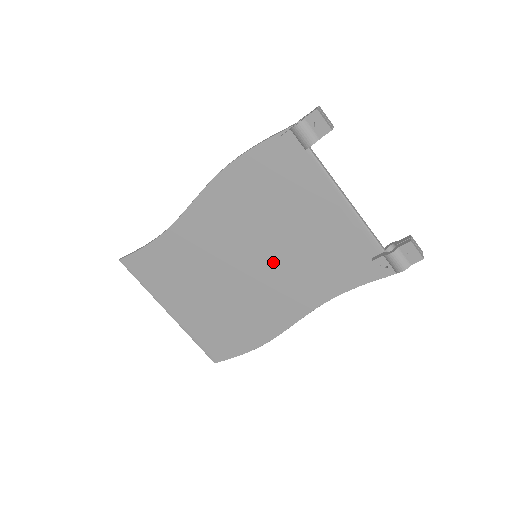
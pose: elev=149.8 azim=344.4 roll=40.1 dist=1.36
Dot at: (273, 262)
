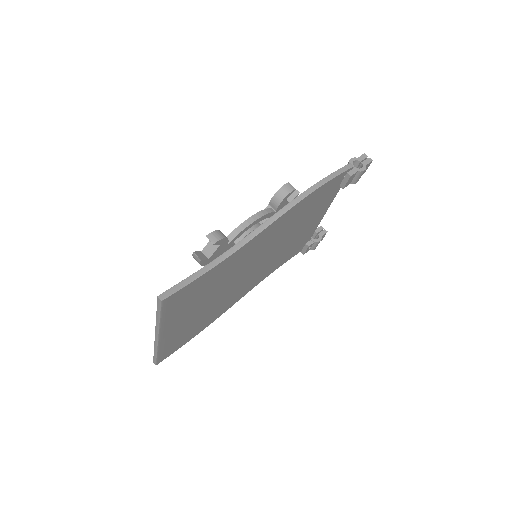
Dot at: (268, 259)
